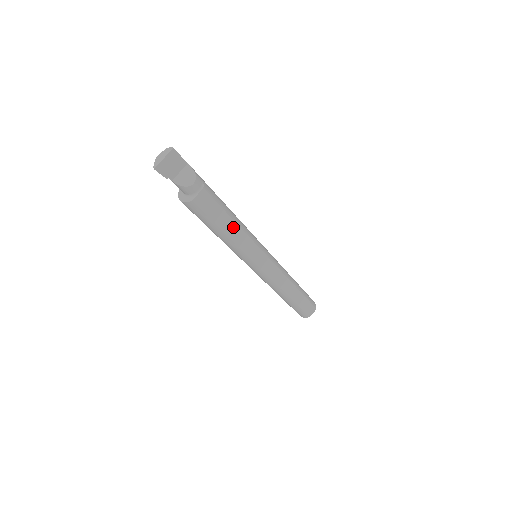
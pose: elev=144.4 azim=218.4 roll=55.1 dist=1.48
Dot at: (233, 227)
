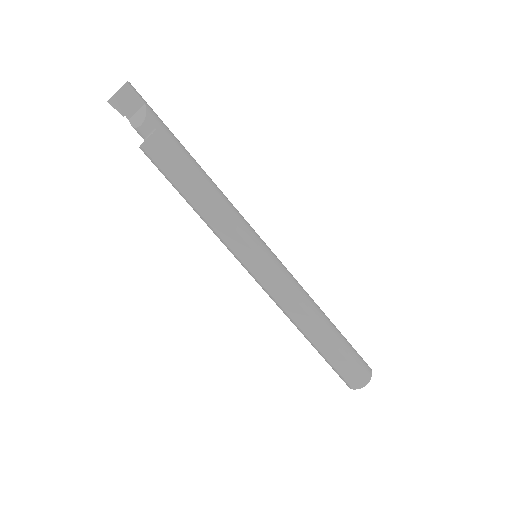
Dot at: (200, 197)
